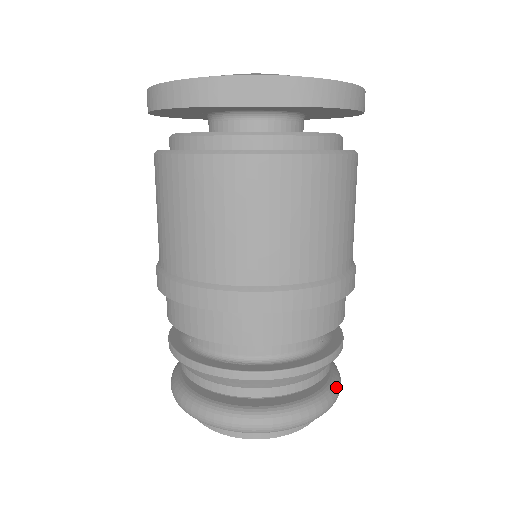
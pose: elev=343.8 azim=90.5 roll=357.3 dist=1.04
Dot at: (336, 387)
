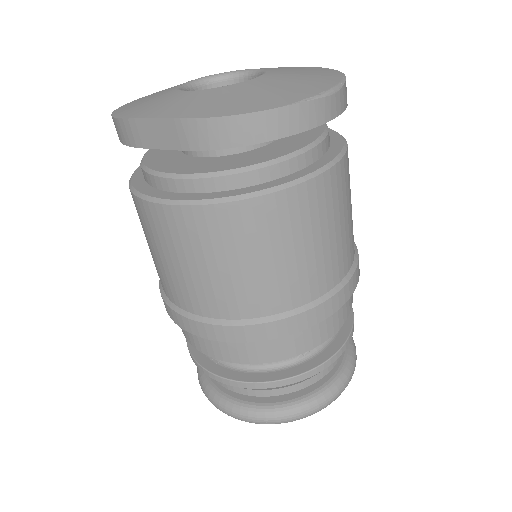
Dot at: (323, 398)
